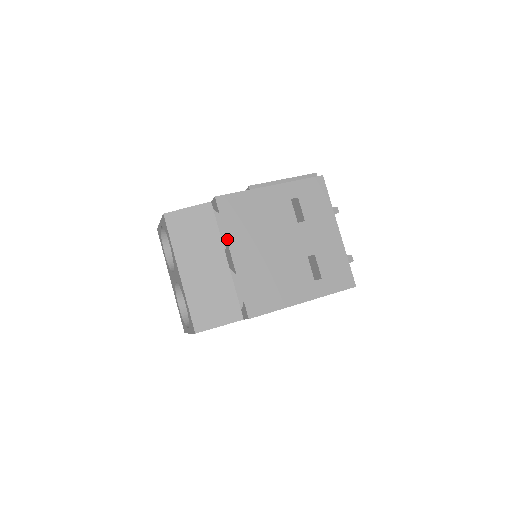
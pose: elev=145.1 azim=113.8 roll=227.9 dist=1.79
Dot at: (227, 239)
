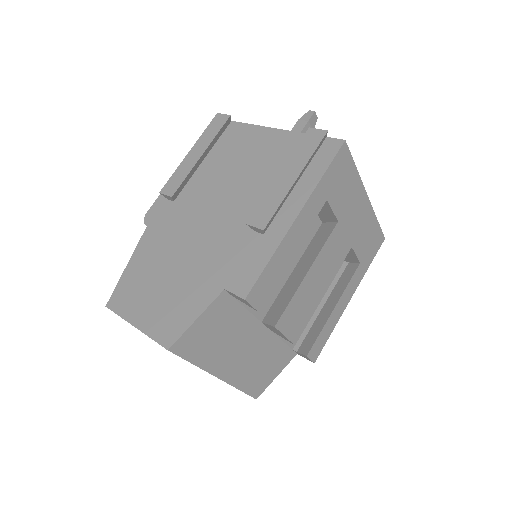
Dot at: (275, 326)
